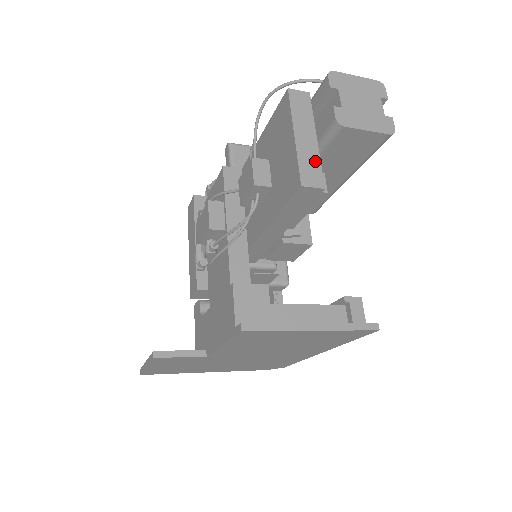
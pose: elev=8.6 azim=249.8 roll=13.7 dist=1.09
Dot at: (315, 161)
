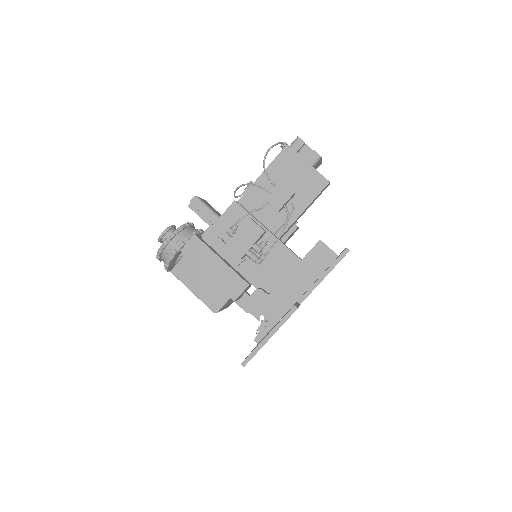
Dot at: occluded
